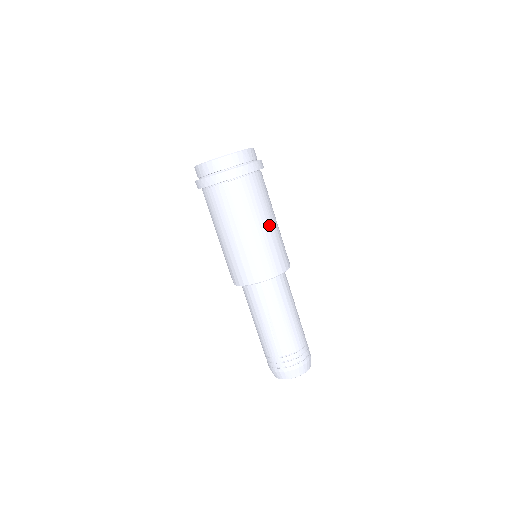
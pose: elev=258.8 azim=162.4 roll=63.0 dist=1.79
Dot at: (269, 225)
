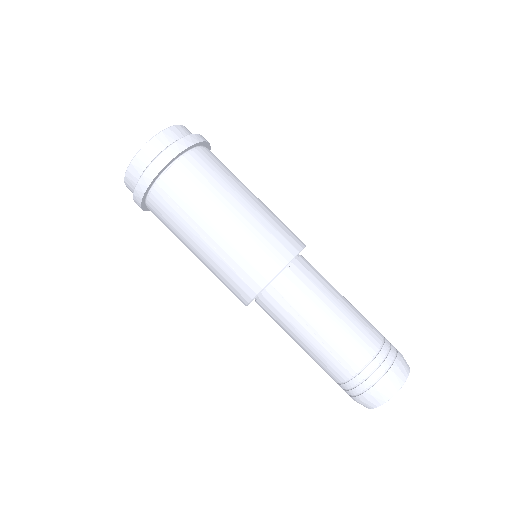
Dot at: (243, 204)
